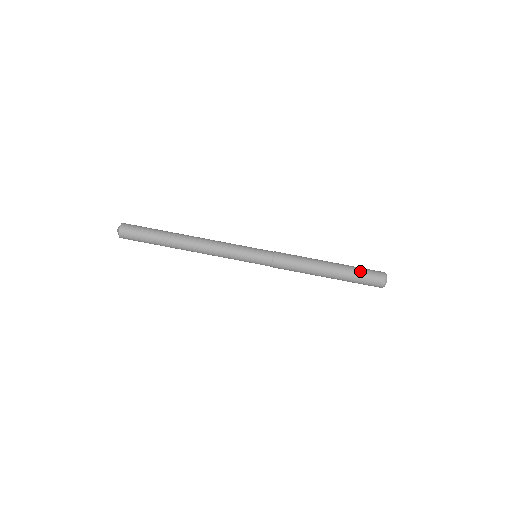
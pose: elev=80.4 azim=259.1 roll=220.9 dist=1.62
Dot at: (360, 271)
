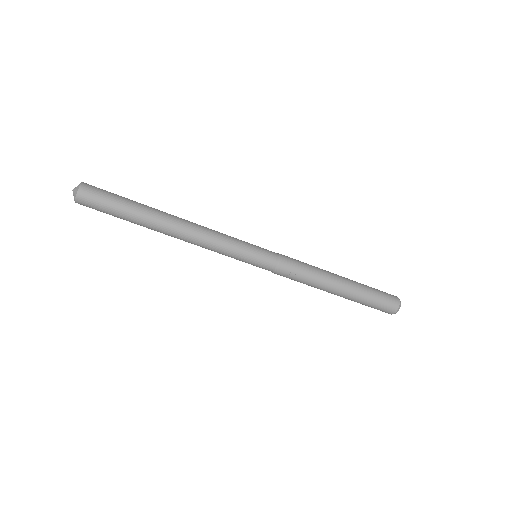
Dot at: (370, 303)
